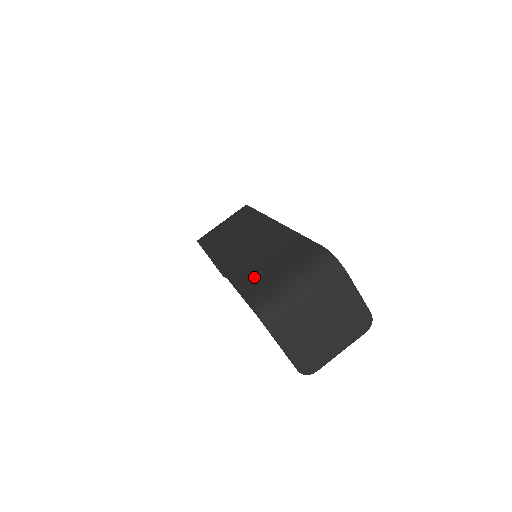
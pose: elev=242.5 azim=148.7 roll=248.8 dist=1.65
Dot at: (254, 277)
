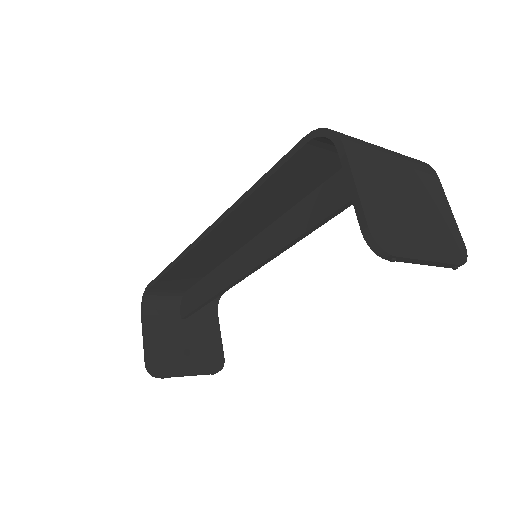
Dot at: occluded
